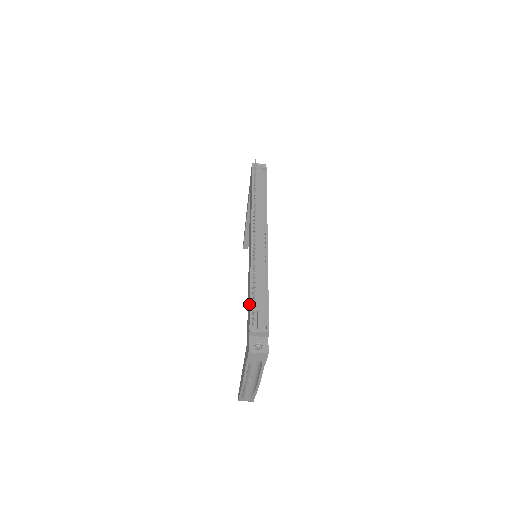
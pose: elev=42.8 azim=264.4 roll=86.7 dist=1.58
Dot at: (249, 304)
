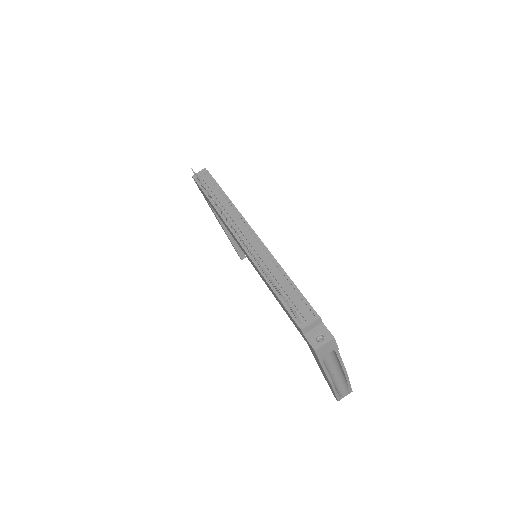
Dot at: occluded
